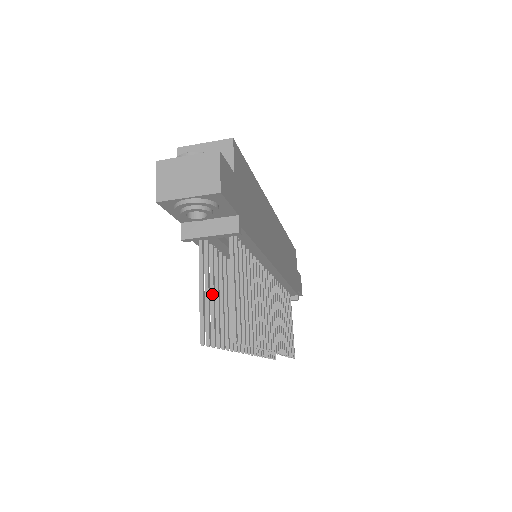
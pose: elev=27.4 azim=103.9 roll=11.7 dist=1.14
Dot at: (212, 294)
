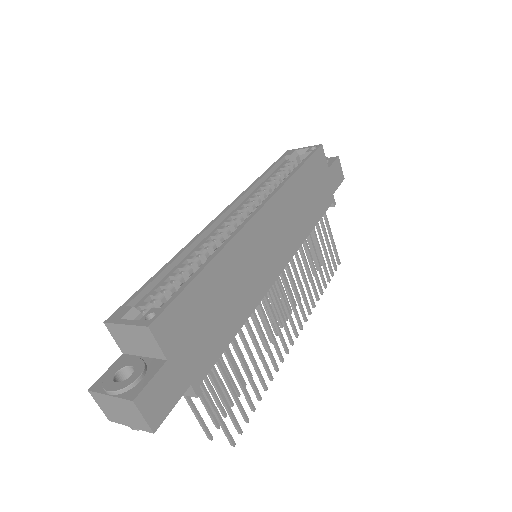
Dot at: (208, 386)
